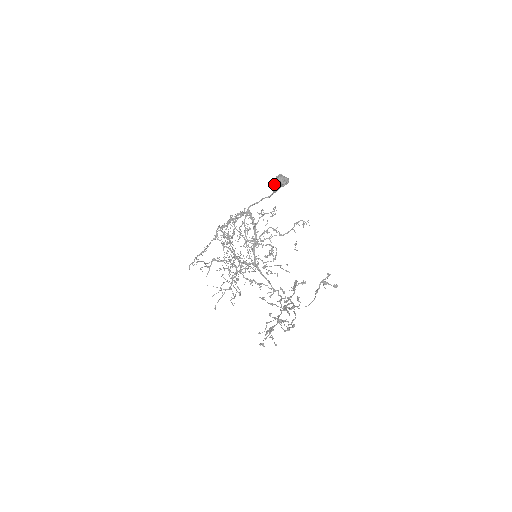
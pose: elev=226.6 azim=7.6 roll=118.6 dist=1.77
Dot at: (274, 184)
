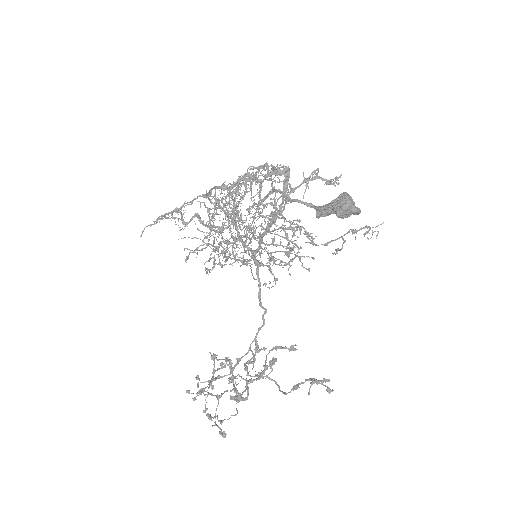
Dot at: (325, 208)
